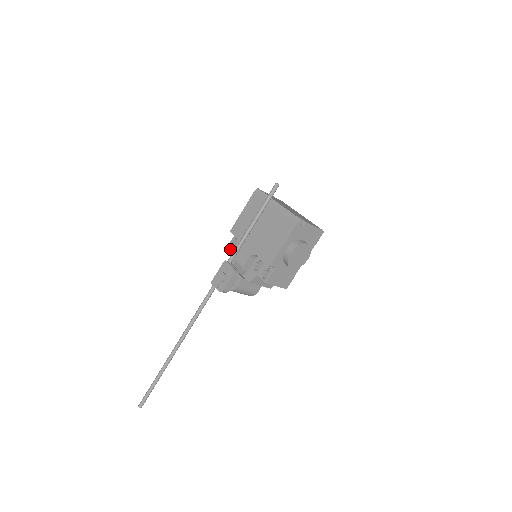
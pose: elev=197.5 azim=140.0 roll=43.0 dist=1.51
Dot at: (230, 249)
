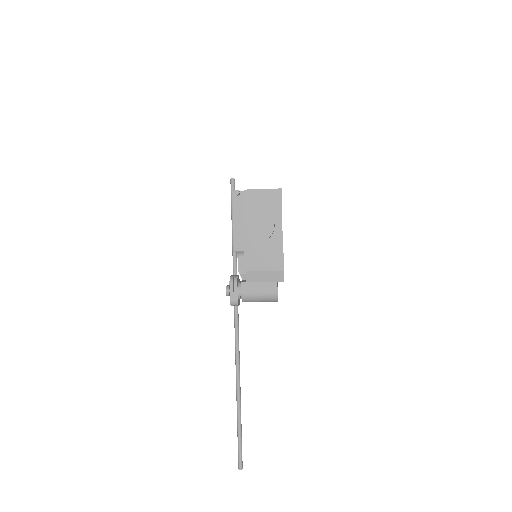
Dot at: occluded
